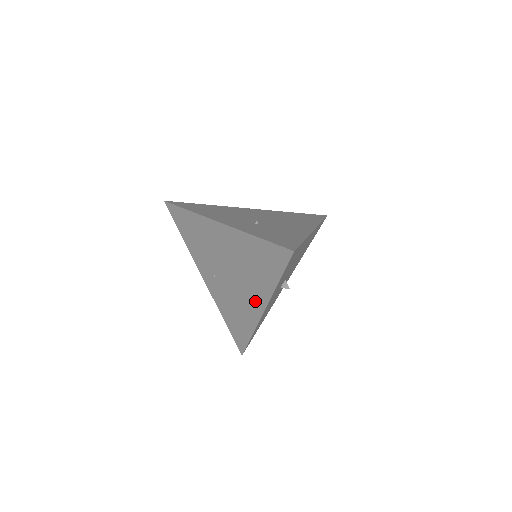
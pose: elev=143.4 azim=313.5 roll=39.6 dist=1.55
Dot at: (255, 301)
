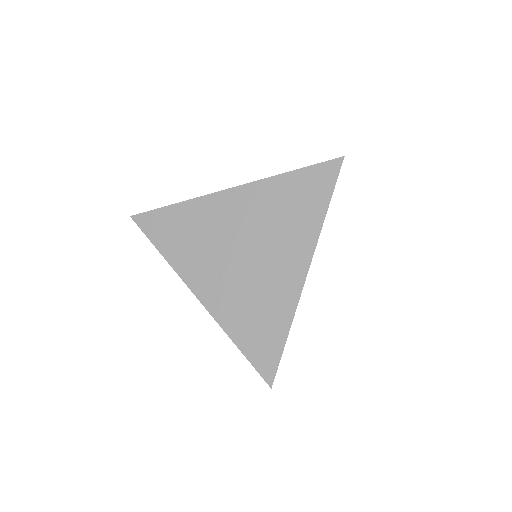
Dot at: (293, 264)
